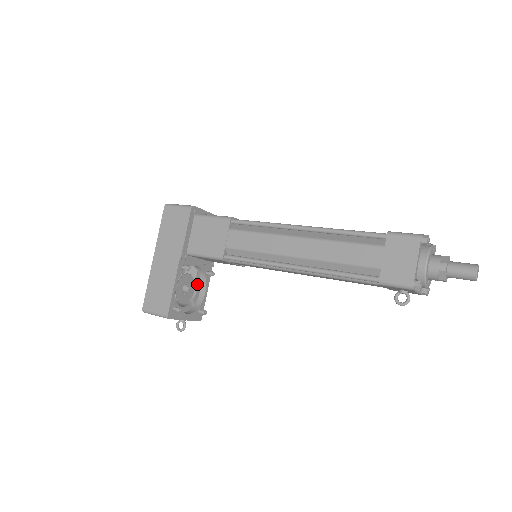
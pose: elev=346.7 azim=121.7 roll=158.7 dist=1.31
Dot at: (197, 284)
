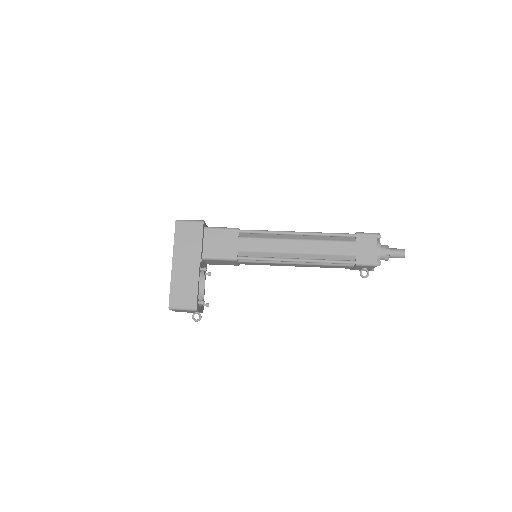
Dot at: occluded
